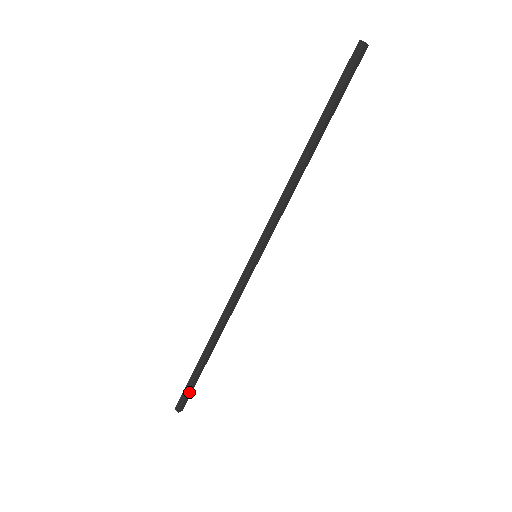
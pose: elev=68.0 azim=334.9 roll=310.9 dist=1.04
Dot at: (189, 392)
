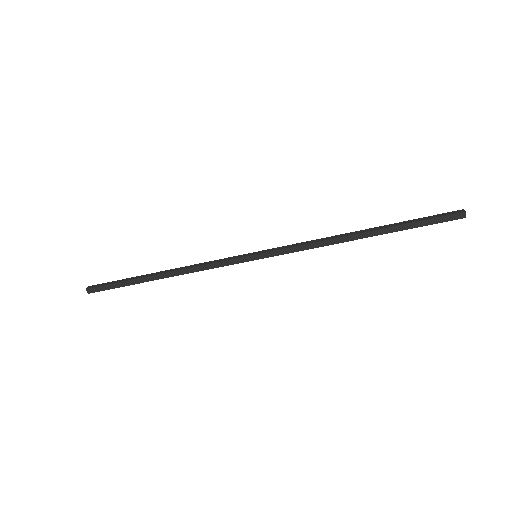
Dot at: (111, 288)
